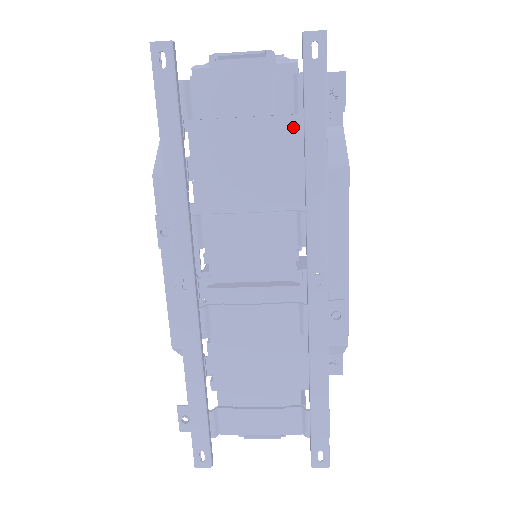
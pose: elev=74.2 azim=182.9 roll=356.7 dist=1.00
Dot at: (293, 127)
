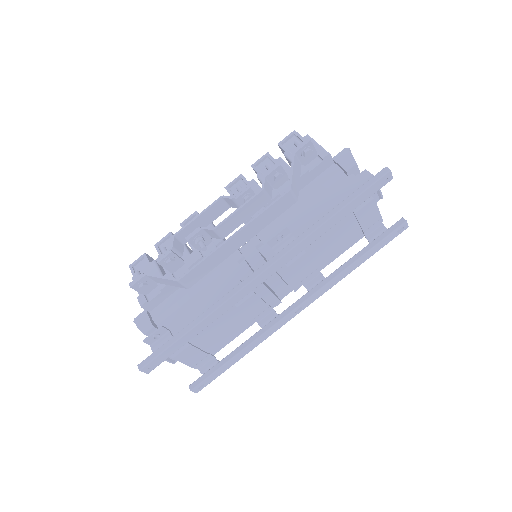
Dot at: occluded
